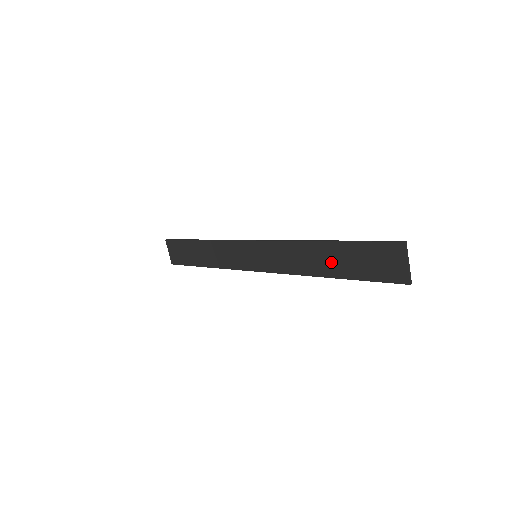
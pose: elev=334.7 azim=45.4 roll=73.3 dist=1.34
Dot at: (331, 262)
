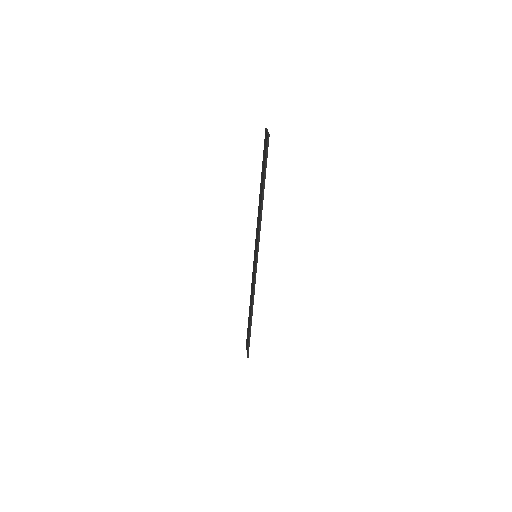
Dot at: (261, 189)
